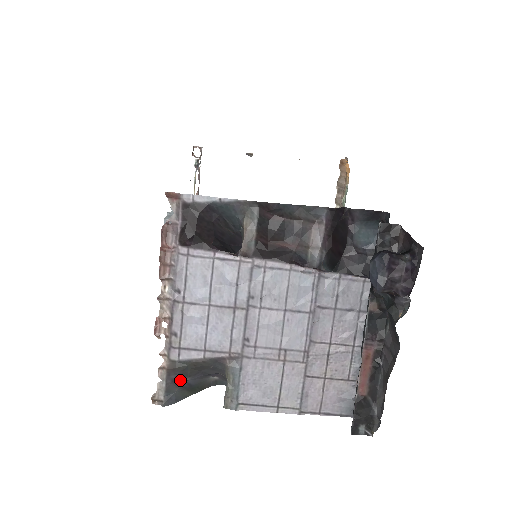
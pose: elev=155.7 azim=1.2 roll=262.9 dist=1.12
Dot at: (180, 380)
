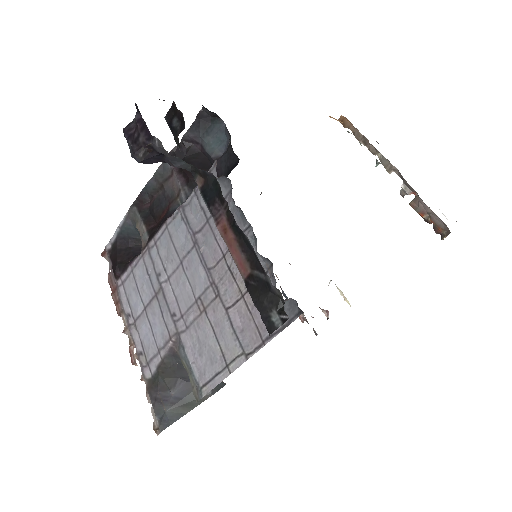
Dot at: (164, 396)
